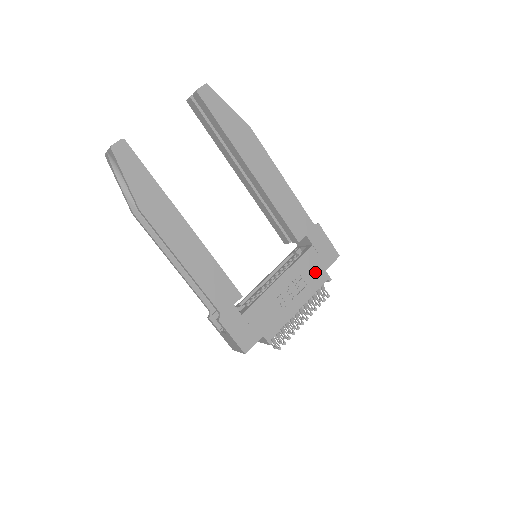
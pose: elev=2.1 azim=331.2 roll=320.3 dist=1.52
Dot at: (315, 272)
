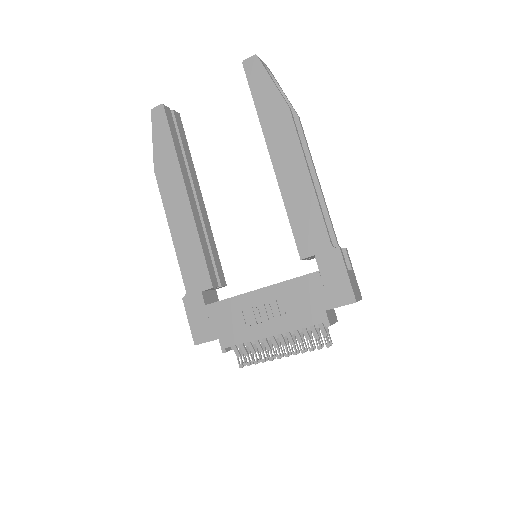
Dot at: (310, 305)
